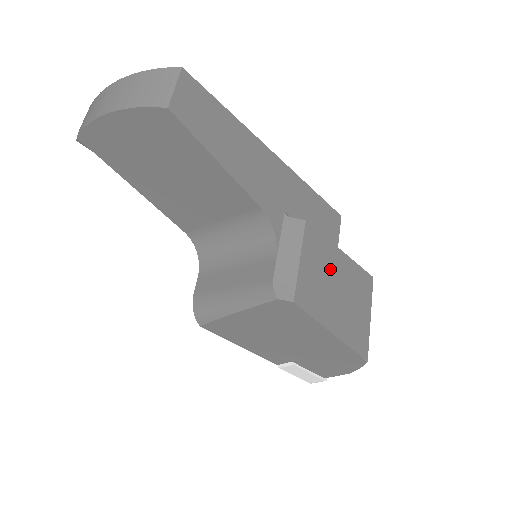
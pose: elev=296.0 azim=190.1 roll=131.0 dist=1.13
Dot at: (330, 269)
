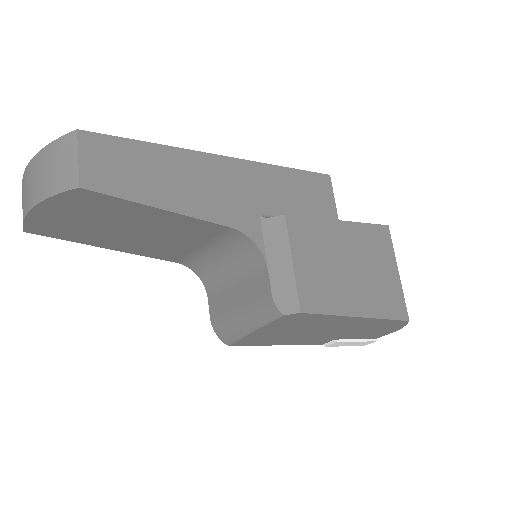
Dot at: (332, 250)
